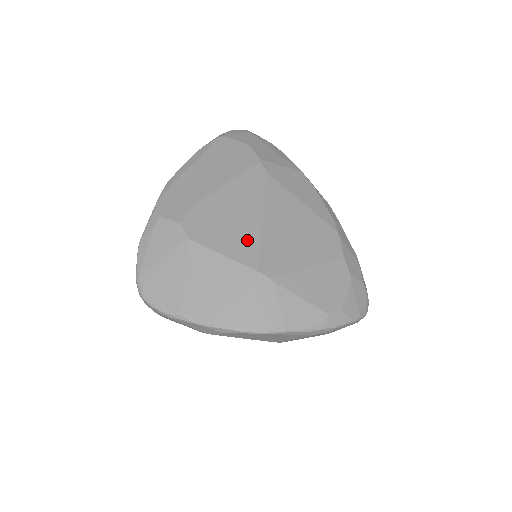
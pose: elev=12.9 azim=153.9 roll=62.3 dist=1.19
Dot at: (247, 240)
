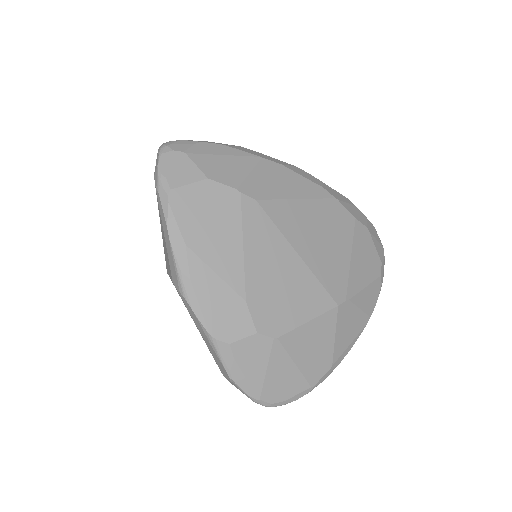
Dot at: (309, 288)
